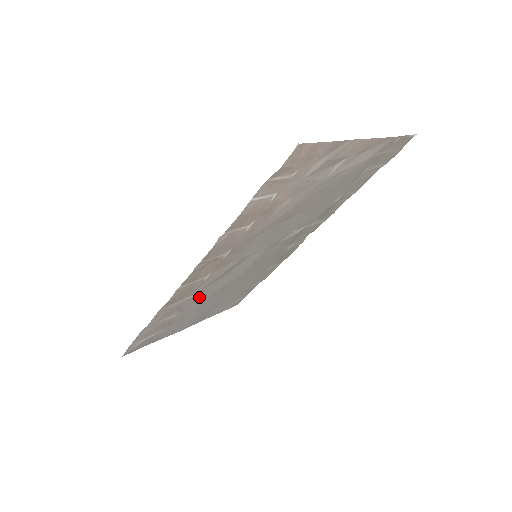
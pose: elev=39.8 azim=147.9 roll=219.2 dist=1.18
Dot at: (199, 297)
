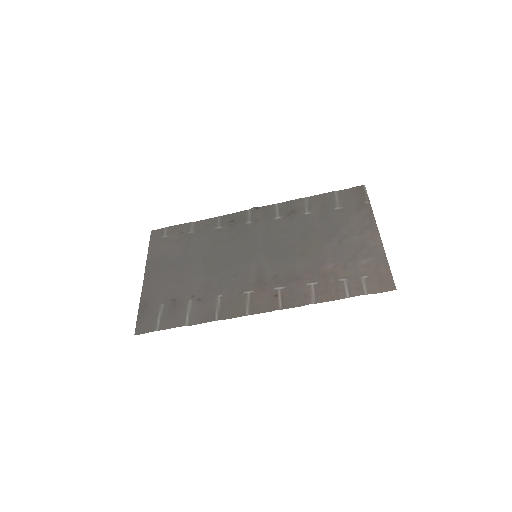
Dot at: (212, 287)
